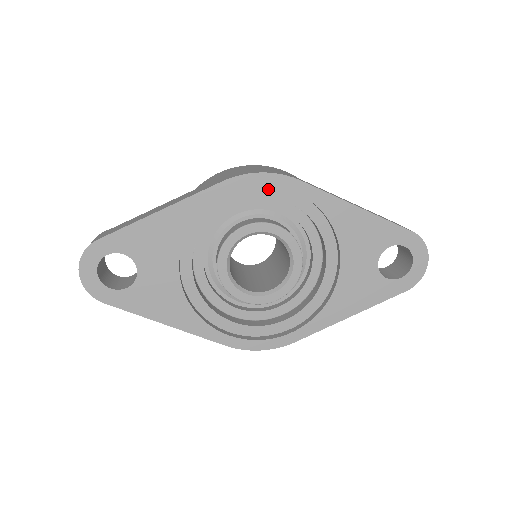
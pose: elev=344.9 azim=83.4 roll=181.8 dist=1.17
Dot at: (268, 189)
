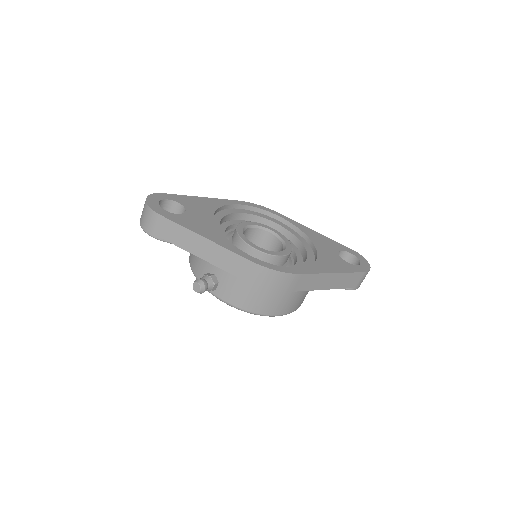
Dot at: (262, 215)
